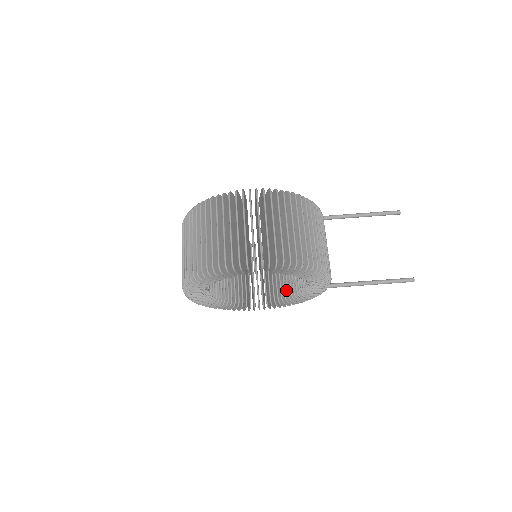
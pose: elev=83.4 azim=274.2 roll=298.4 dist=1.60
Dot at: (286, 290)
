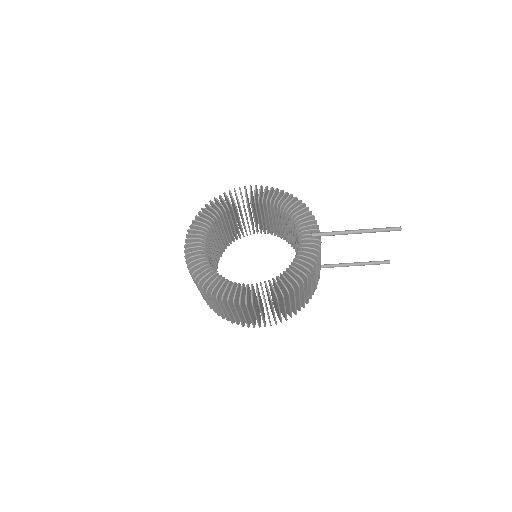
Dot at: occluded
